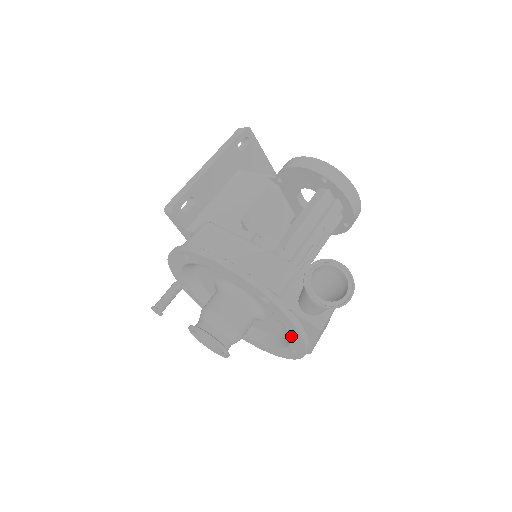
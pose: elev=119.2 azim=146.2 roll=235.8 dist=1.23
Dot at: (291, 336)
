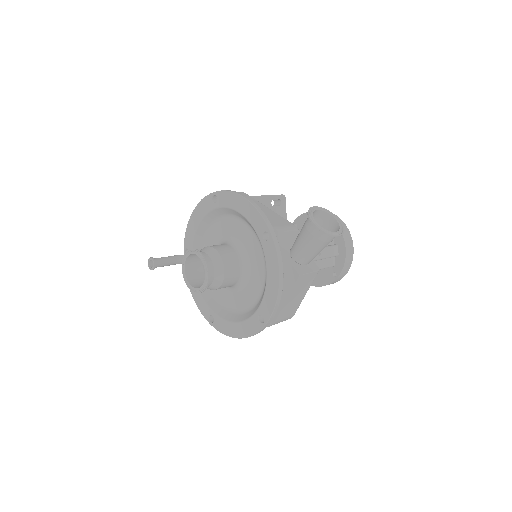
Dot at: (268, 288)
